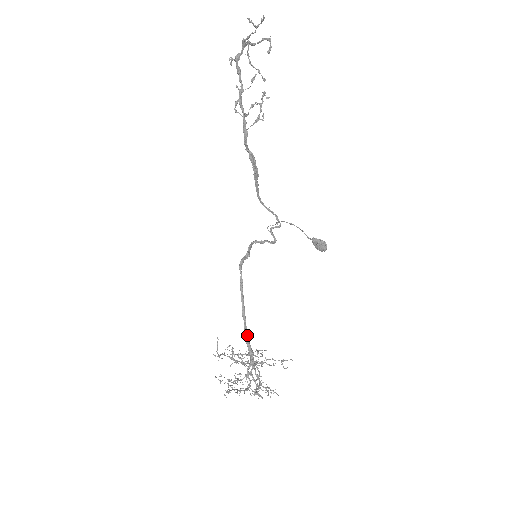
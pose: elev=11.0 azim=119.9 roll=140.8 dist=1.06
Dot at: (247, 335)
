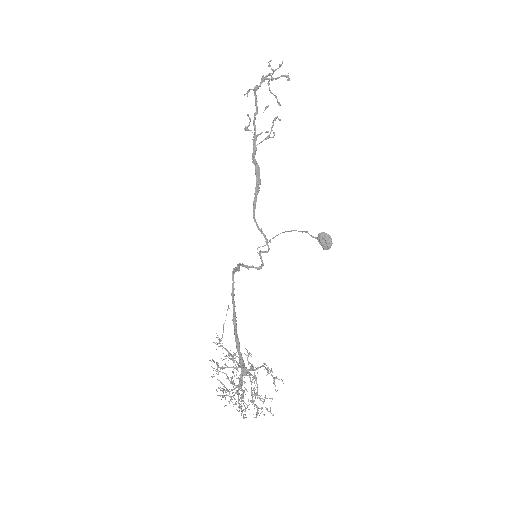
Dot at: (238, 342)
